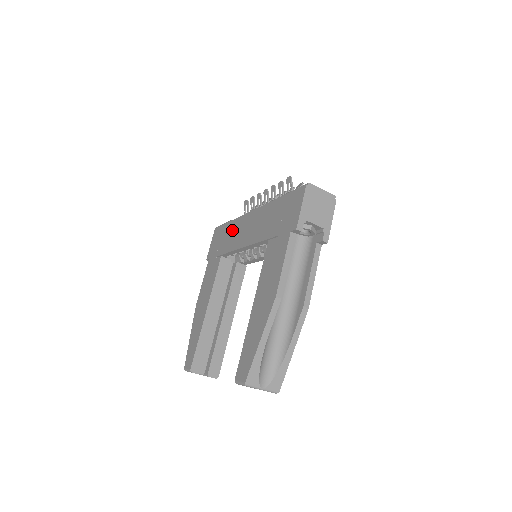
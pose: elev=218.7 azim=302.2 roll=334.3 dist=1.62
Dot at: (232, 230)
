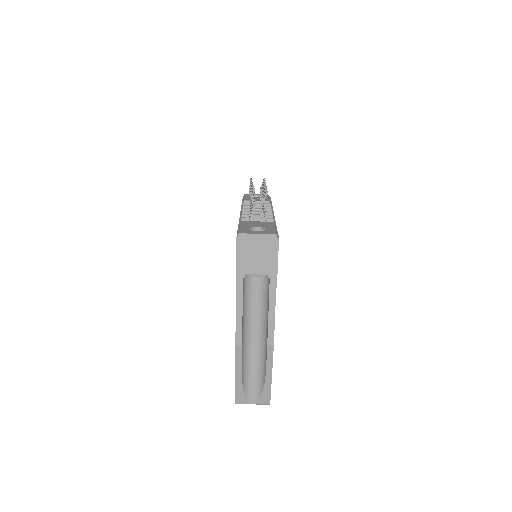
Dot at: occluded
